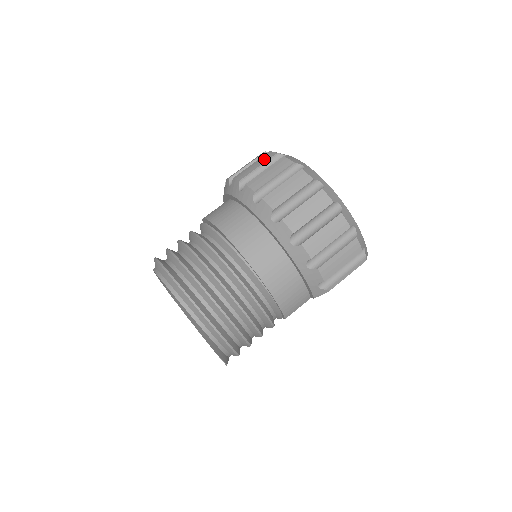
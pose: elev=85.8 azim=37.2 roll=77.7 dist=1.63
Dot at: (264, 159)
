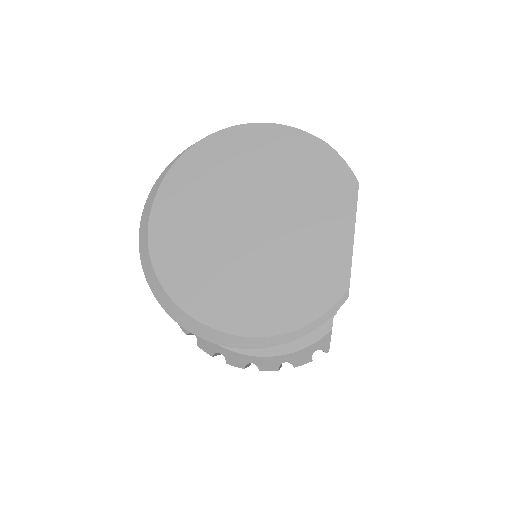
Dot at: occluded
